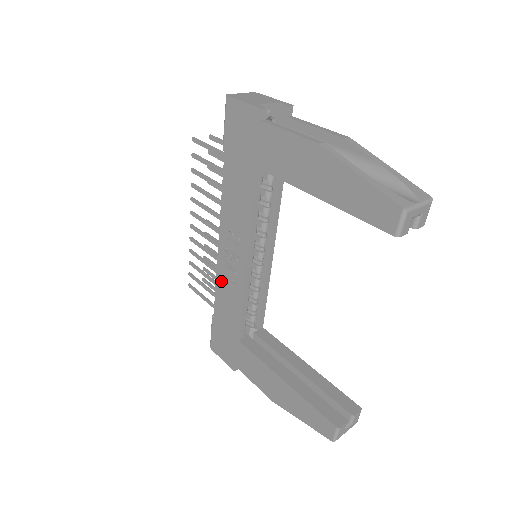
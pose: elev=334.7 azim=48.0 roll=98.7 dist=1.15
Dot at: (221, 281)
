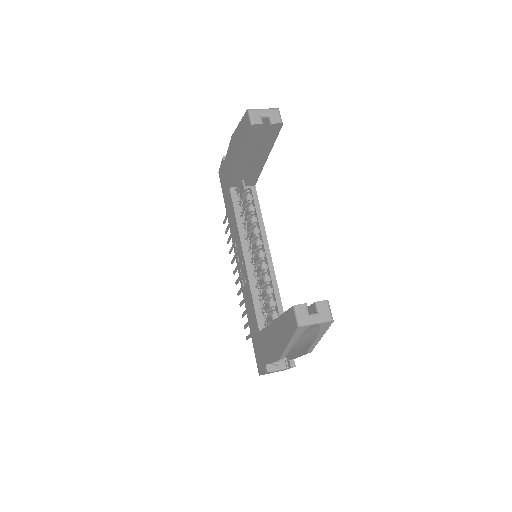
Dot at: (244, 294)
